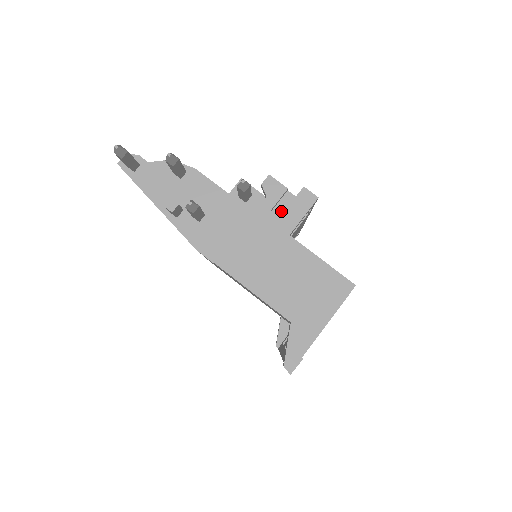
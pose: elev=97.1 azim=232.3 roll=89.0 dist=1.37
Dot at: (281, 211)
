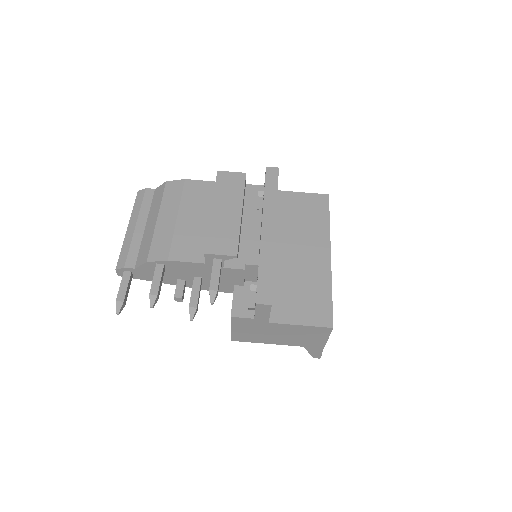
Dot at: (252, 275)
